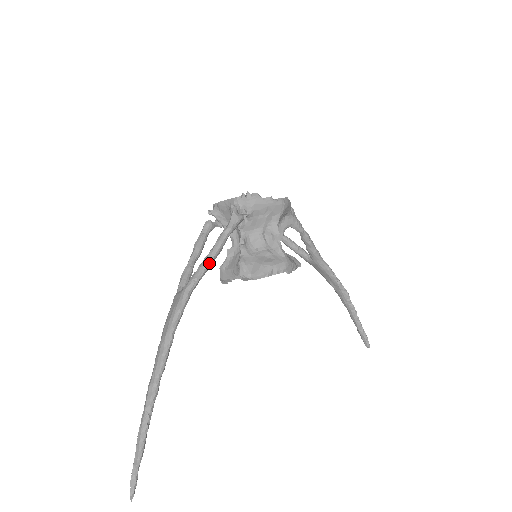
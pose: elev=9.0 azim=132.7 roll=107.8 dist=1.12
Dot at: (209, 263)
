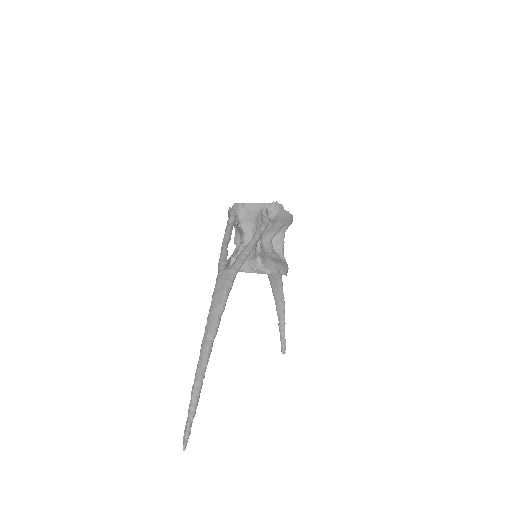
Dot at: (251, 250)
